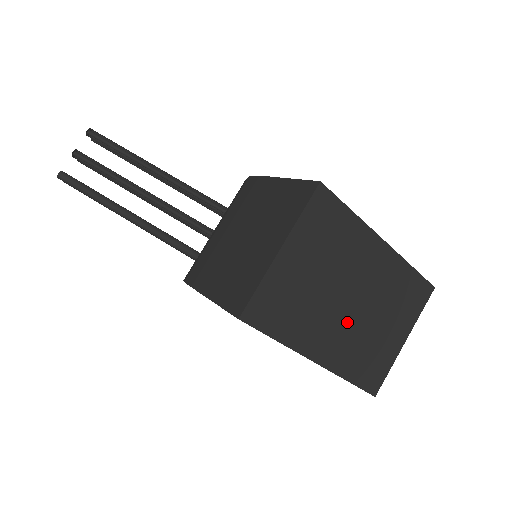
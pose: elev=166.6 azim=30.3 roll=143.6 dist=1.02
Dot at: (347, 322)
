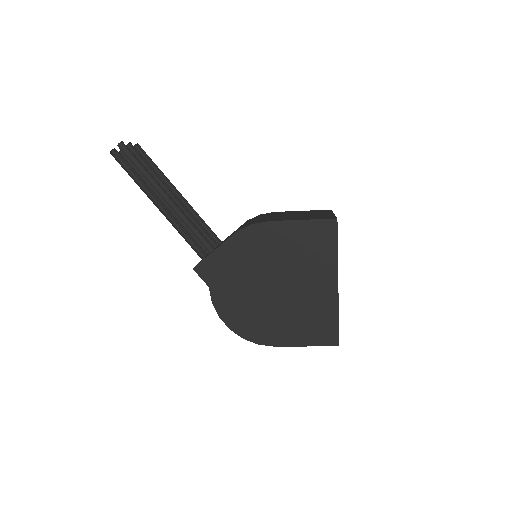
Dot at: occluded
